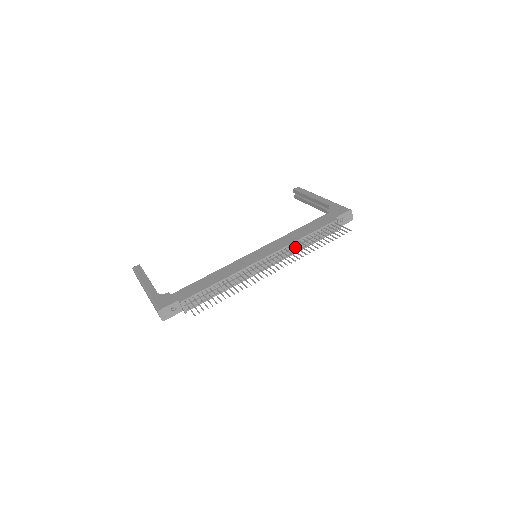
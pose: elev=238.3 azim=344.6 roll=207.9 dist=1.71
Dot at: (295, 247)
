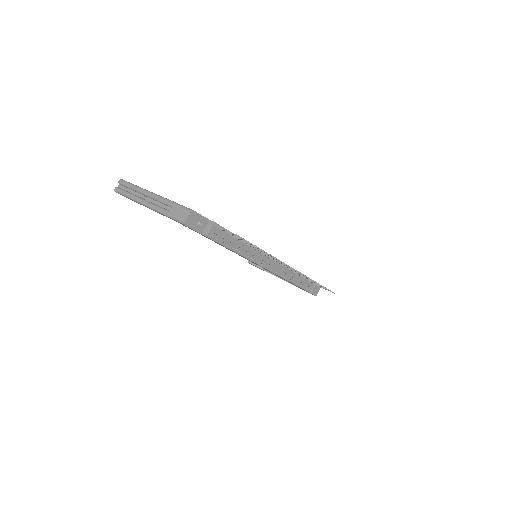
Dot at: occluded
